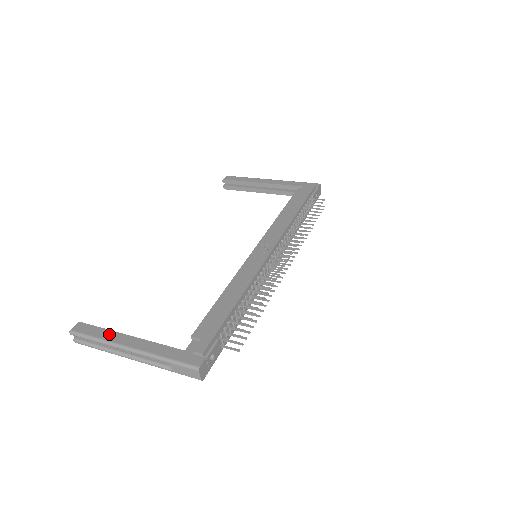
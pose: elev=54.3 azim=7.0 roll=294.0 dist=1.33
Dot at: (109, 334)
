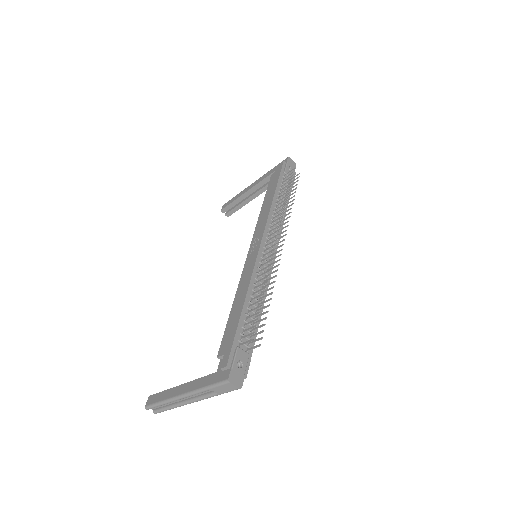
Dot at: (168, 393)
